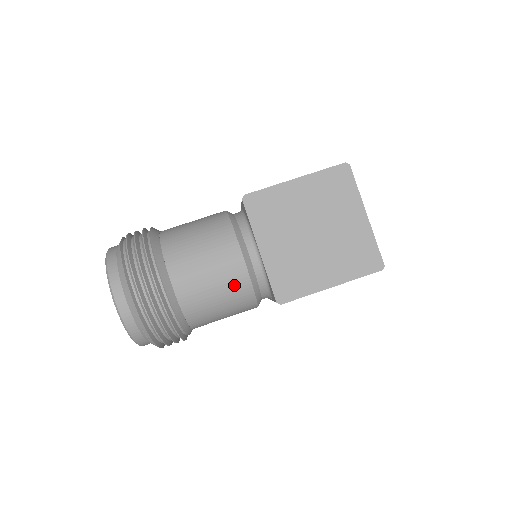
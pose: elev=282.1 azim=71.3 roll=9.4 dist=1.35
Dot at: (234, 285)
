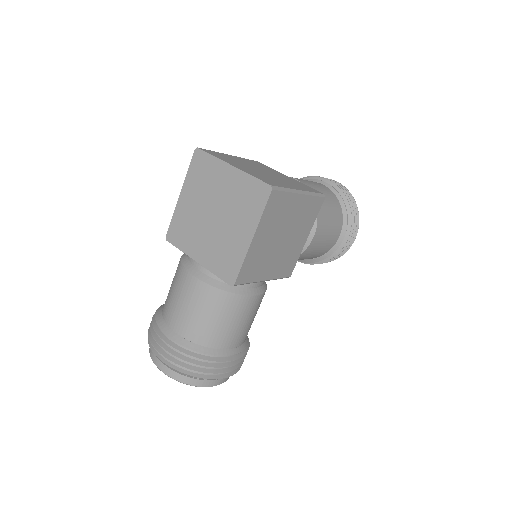
Dot at: (206, 299)
